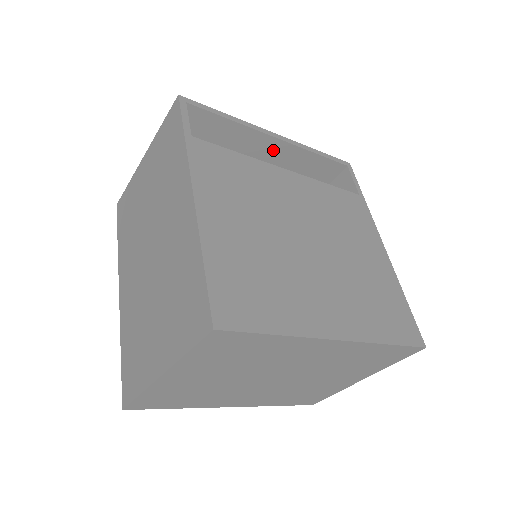
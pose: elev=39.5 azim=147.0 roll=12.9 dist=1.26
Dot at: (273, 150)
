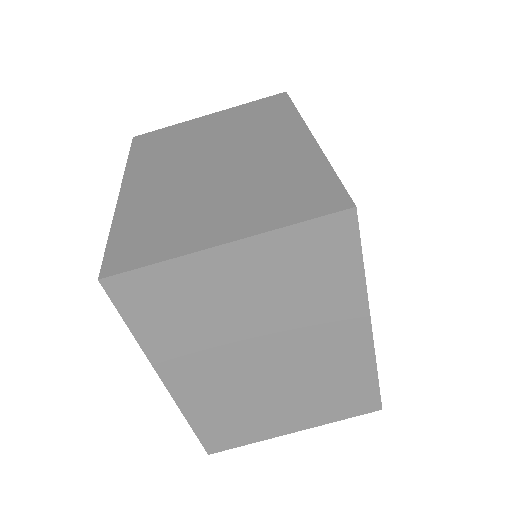
Dot at: occluded
